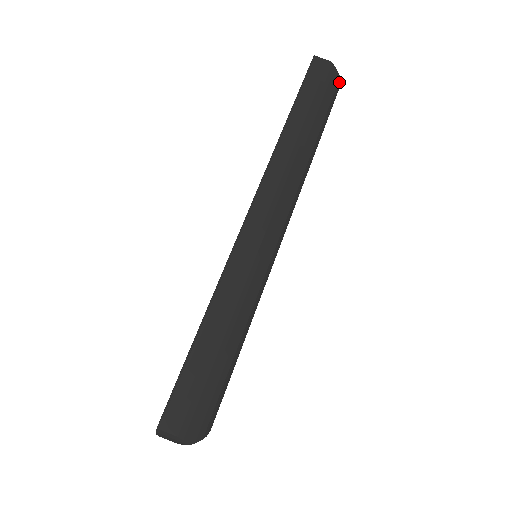
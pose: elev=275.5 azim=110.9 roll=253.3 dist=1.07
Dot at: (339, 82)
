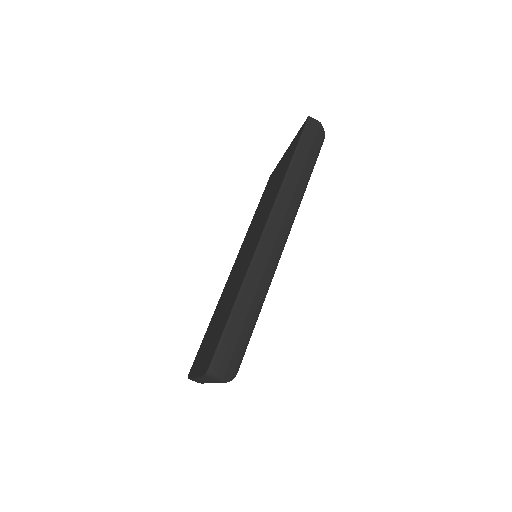
Dot at: (324, 137)
